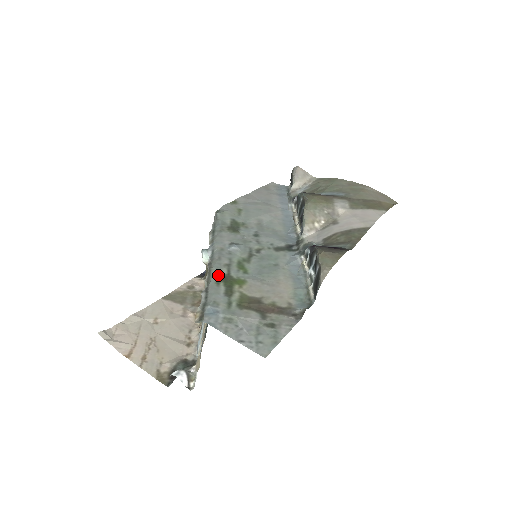
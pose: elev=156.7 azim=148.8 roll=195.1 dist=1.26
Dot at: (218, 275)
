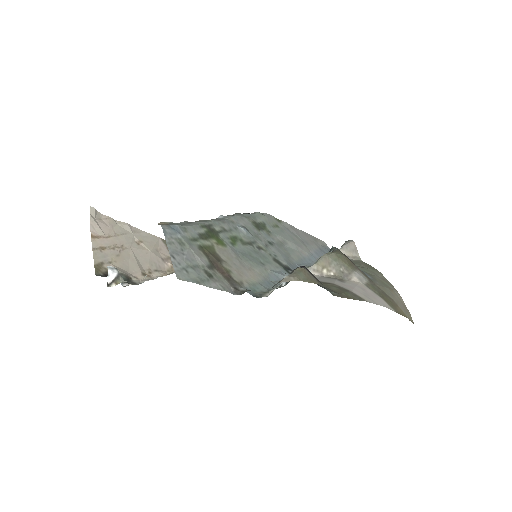
Dot at: (209, 225)
